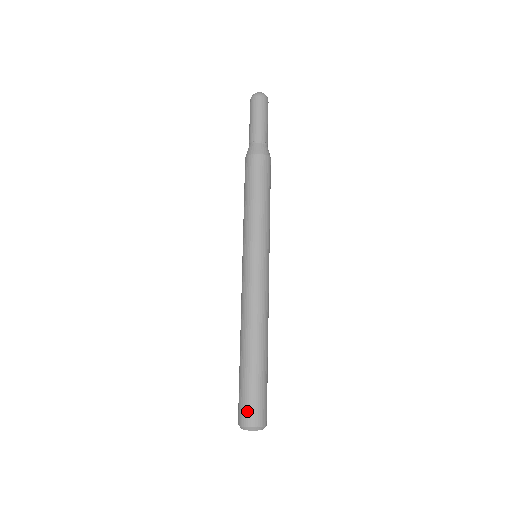
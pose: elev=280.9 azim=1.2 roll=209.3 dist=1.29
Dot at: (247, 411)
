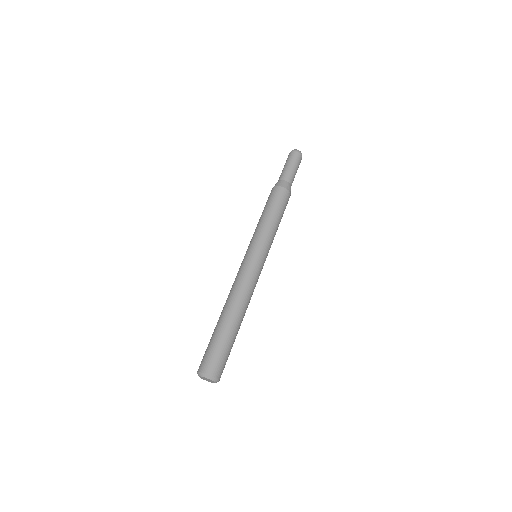
Dot at: (210, 362)
